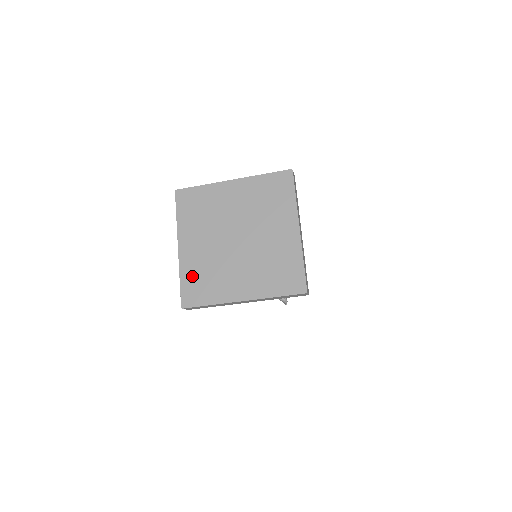
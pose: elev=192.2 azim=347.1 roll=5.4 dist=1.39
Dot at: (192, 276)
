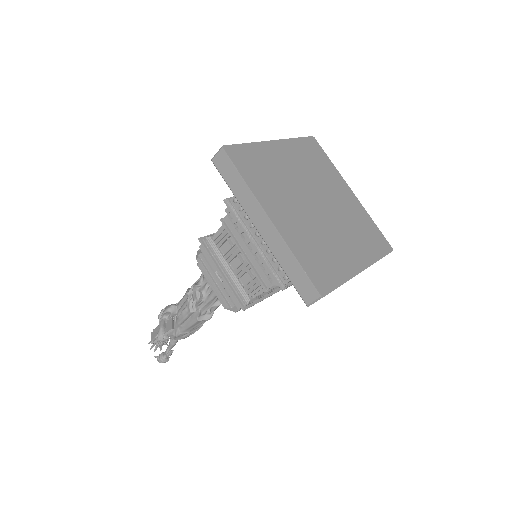
Dot at: (259, 157)
